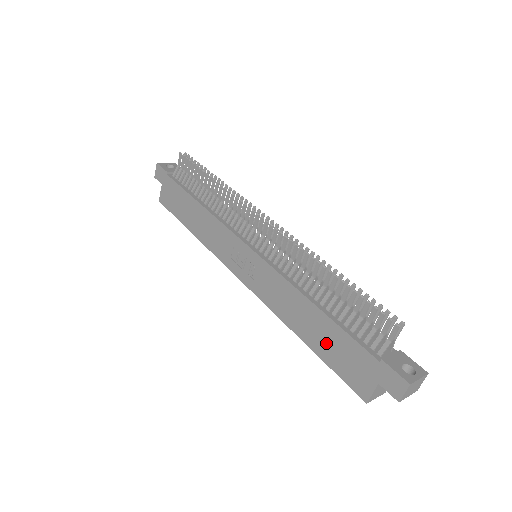
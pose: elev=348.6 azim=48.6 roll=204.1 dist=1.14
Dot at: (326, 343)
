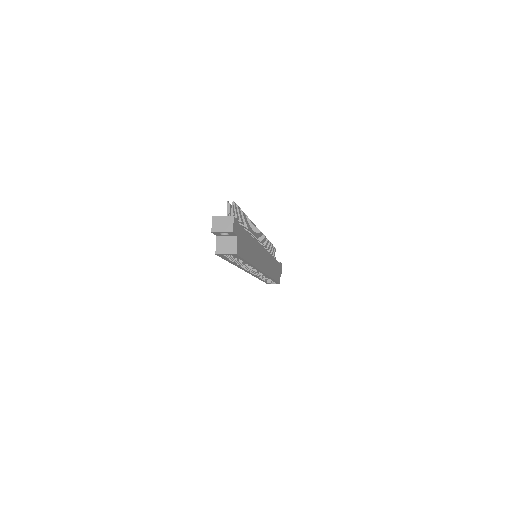
Dot at: occluded
